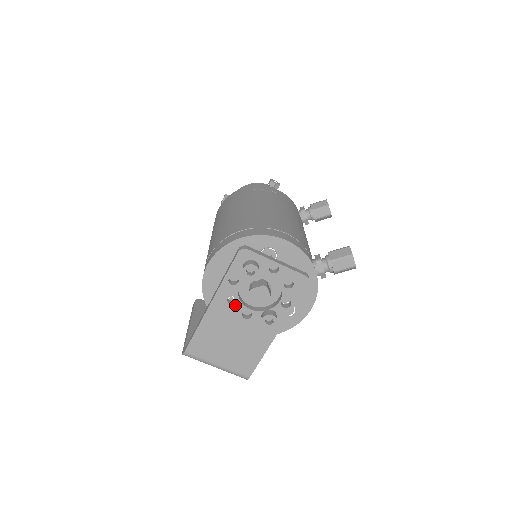
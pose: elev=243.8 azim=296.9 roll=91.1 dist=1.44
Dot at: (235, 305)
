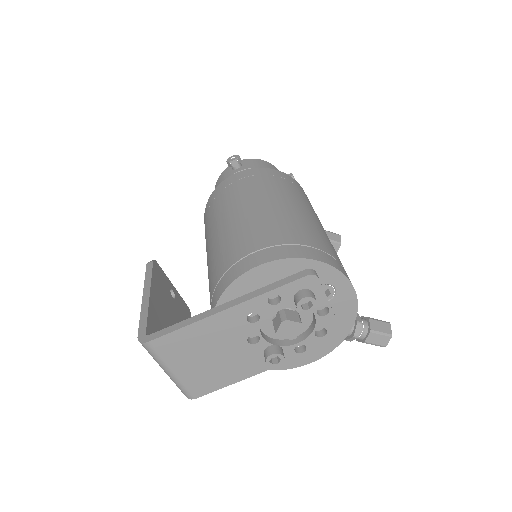
Dot at: (251, 324)
